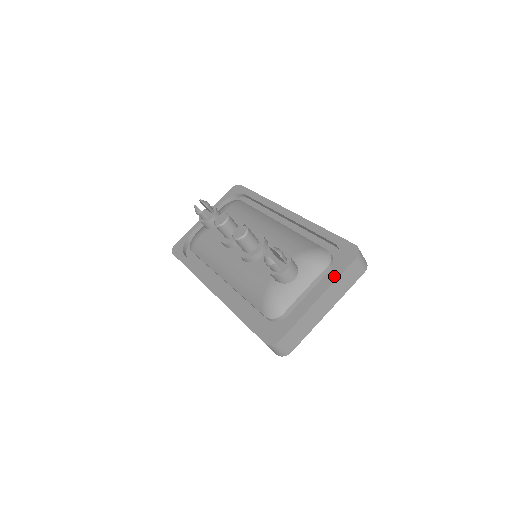
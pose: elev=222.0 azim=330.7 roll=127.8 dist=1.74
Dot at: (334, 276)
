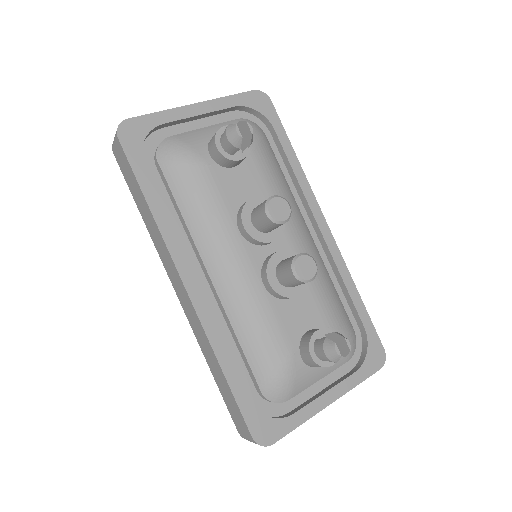
Dot at: (354, 381)
